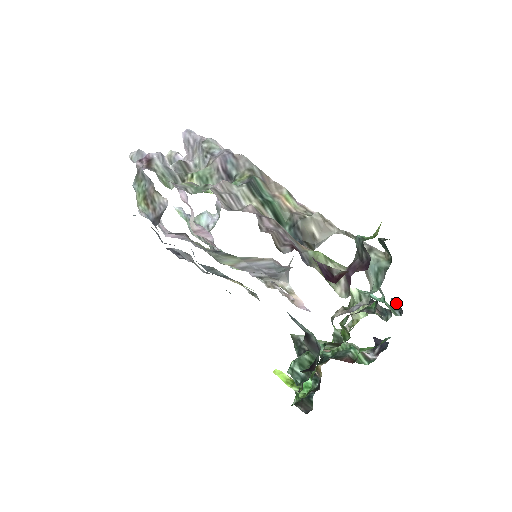
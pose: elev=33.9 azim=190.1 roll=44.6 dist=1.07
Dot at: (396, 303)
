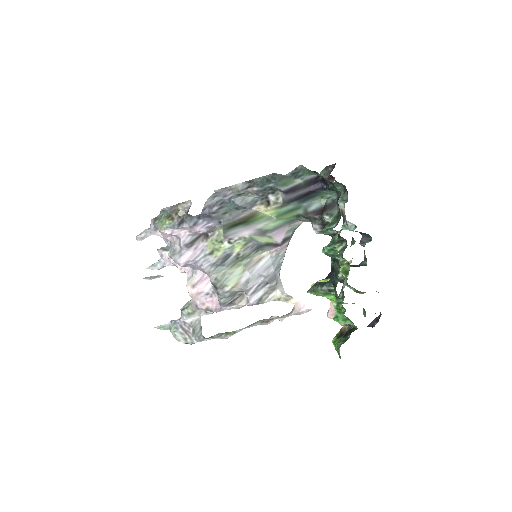
Dot at: (364, 240)
